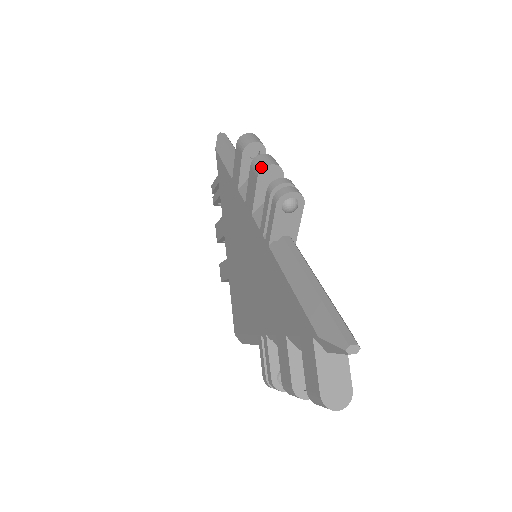
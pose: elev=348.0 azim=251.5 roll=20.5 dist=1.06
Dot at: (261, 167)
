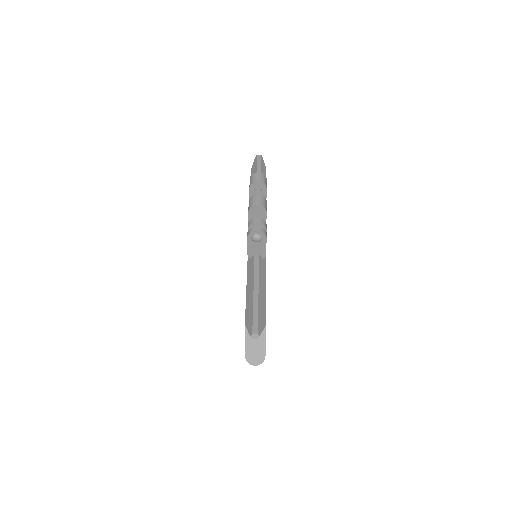
Dot at: (250, 206)
